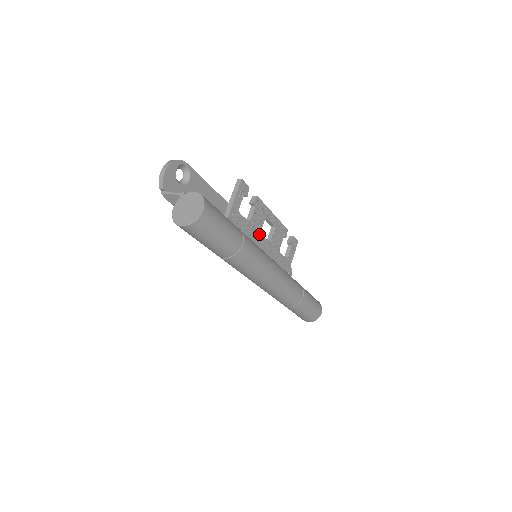
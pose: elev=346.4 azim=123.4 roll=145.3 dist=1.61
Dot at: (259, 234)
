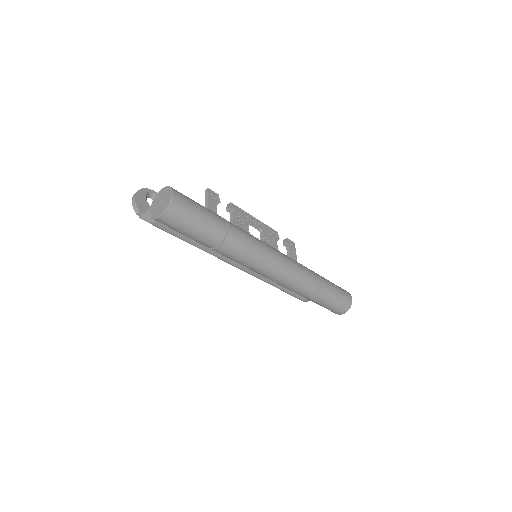
Dot at: occluded
